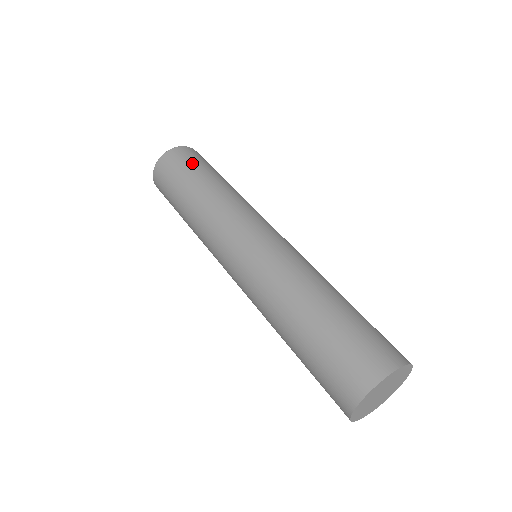
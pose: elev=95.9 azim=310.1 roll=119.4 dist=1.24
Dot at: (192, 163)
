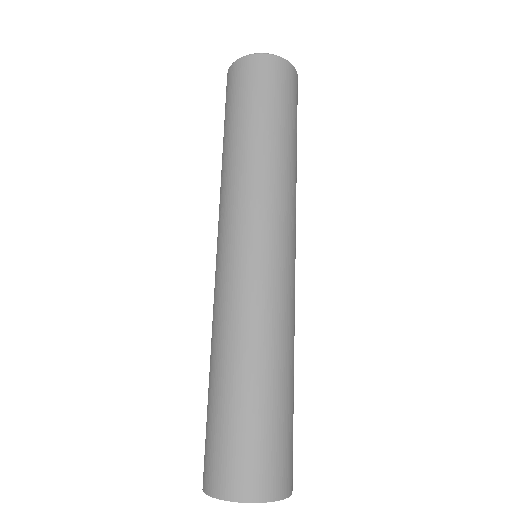
Dot at: (281, 96)
